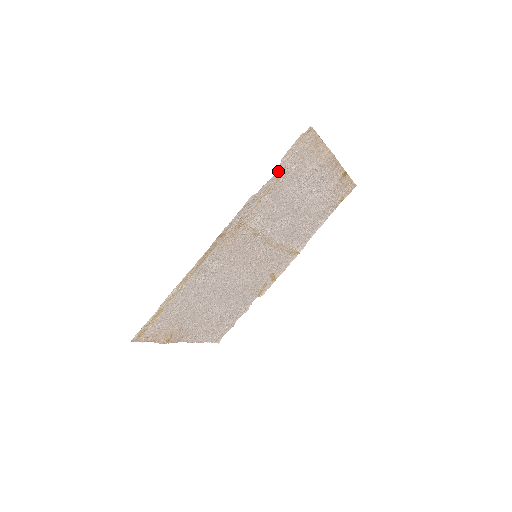
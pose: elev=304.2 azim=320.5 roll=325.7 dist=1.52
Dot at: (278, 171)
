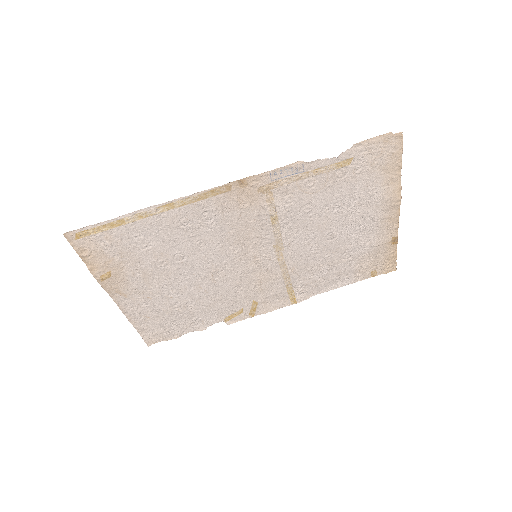
Dot at: (342, 156)
